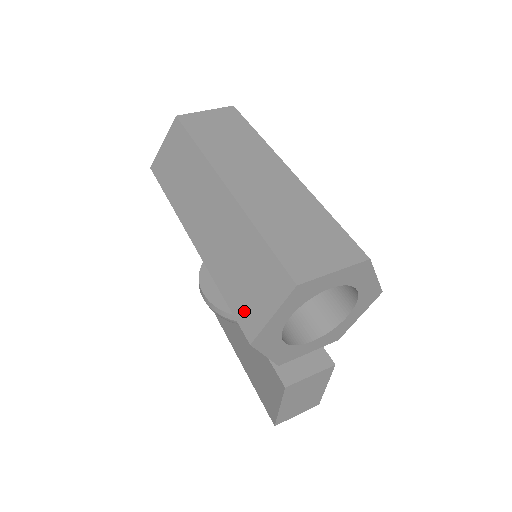
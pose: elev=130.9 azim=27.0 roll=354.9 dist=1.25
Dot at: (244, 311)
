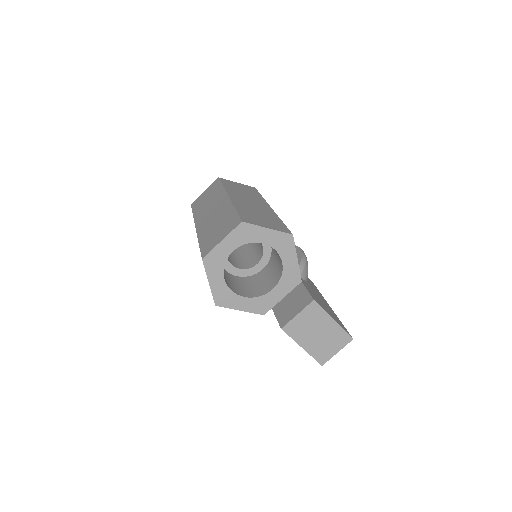
Dot at: occluded
